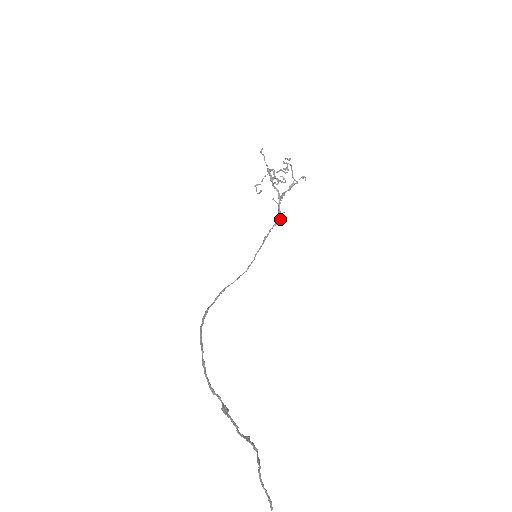
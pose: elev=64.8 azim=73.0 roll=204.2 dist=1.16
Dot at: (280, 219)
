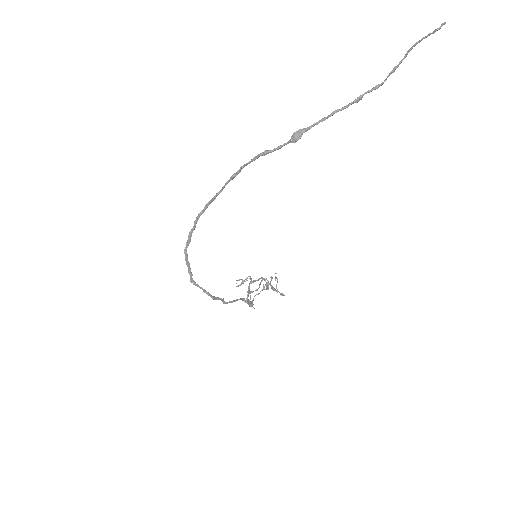
Dot at: (252, 304)
